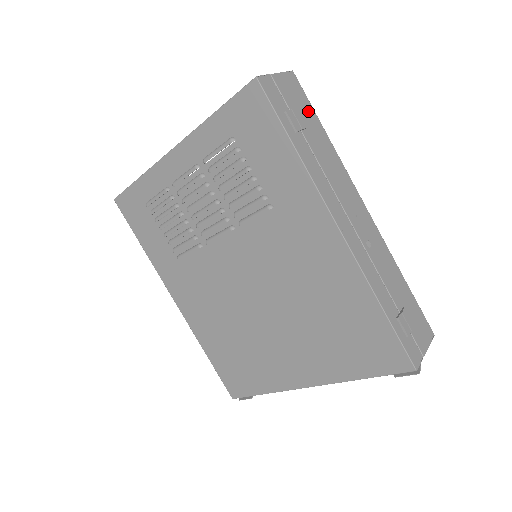
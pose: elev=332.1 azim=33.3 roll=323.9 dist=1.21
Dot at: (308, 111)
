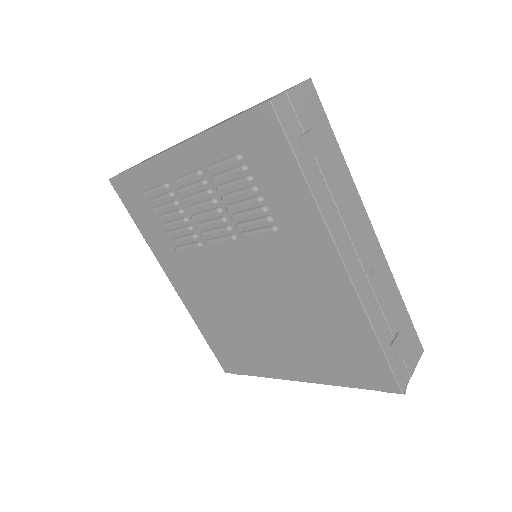
Dot at: (323, 128)
